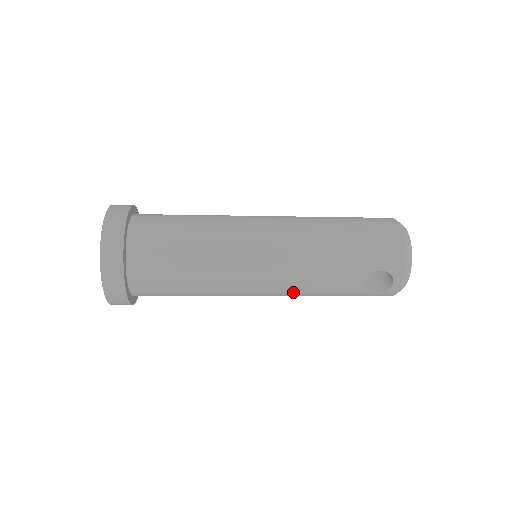
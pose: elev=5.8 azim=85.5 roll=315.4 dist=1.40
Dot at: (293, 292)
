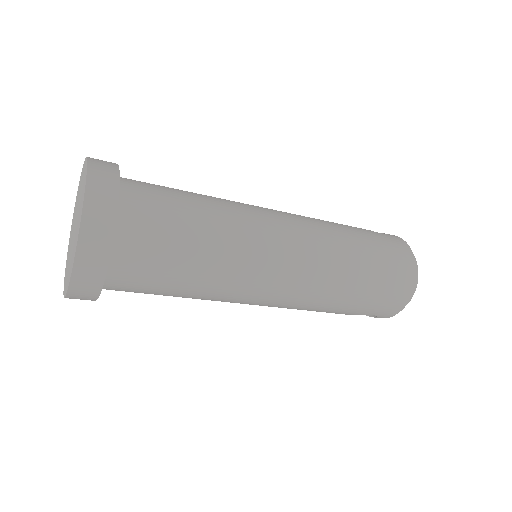
Dot at: occluded
